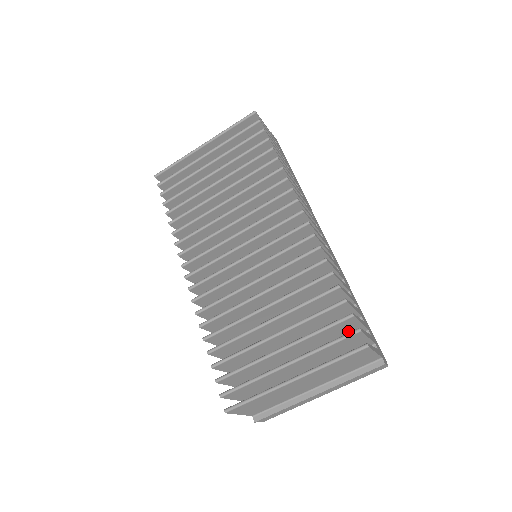
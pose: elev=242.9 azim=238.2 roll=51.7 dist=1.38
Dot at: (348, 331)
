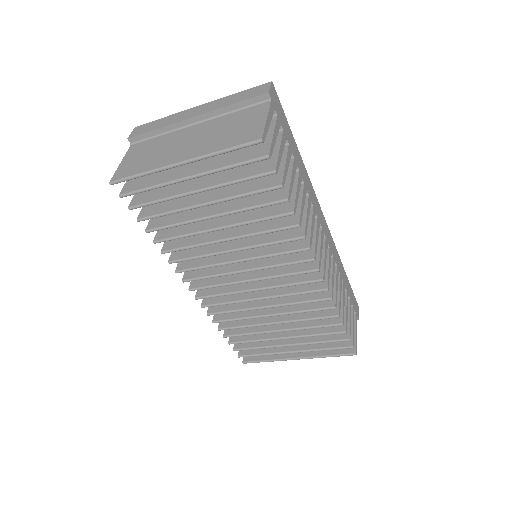
Dot at: occluded
